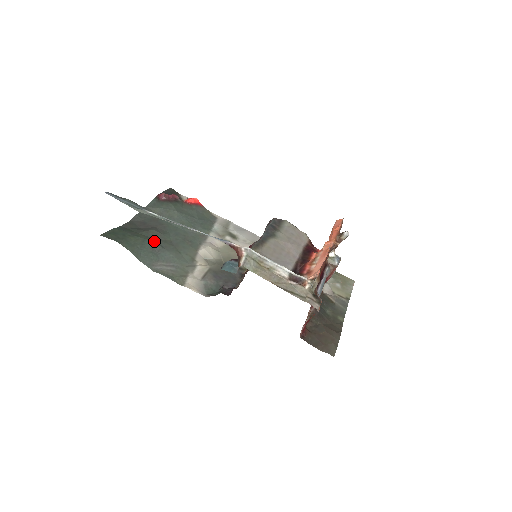
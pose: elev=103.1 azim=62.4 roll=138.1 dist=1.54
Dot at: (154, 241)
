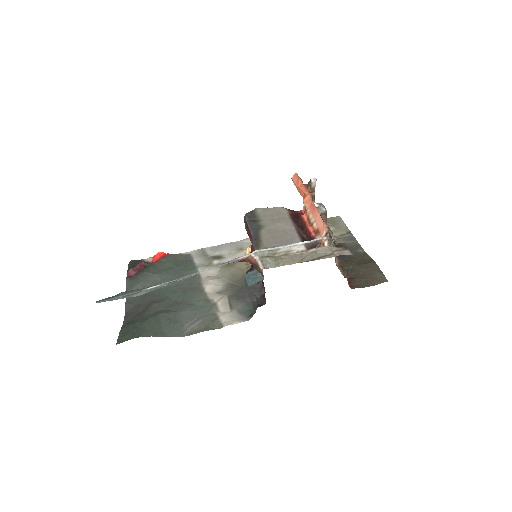
Dot at: (163, 312)
